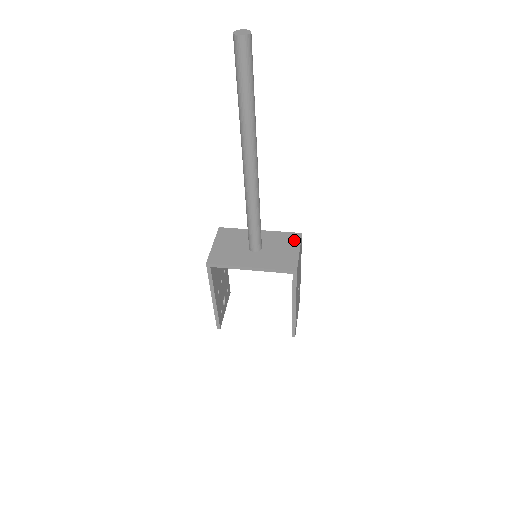
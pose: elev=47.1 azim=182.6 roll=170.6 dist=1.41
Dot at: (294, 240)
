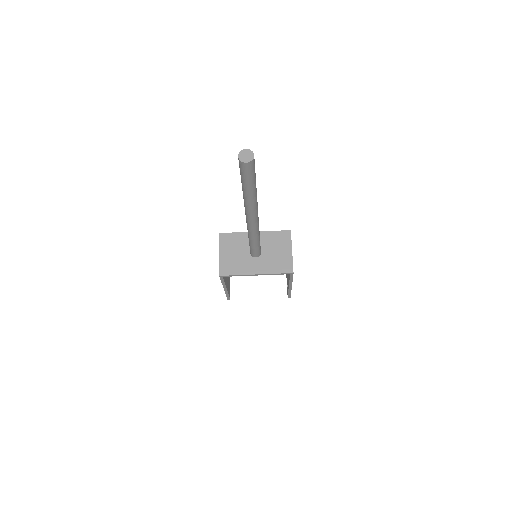
Dot at: (286, 239)
